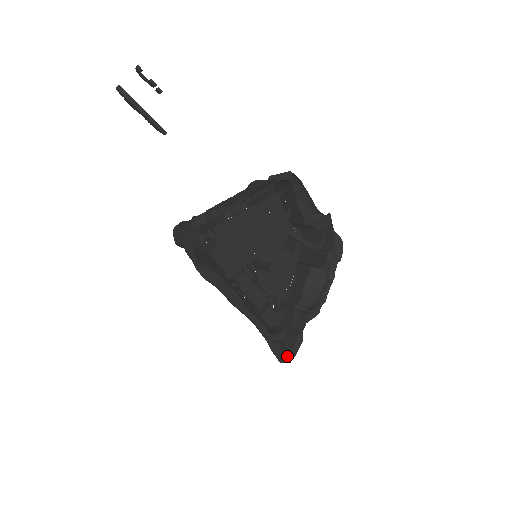
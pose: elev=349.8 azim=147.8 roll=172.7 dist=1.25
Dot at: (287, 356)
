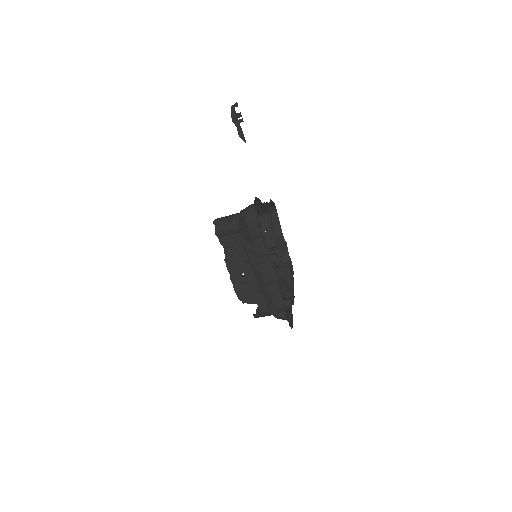
Dot at: (290, 323)
